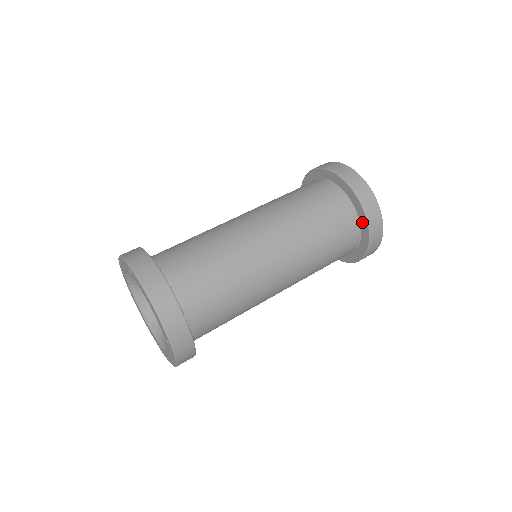
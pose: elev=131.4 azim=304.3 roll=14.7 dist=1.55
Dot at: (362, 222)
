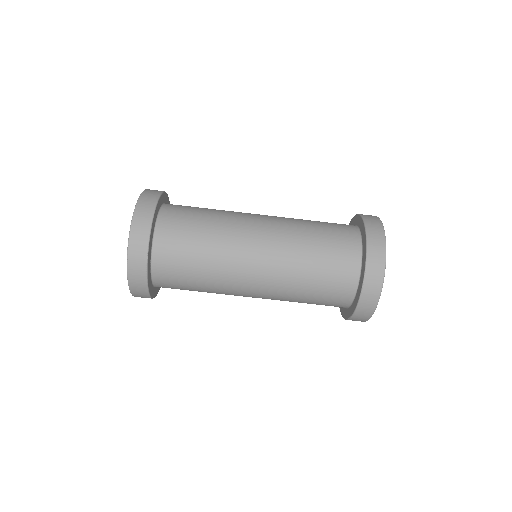
Dot at: (358, 293)
